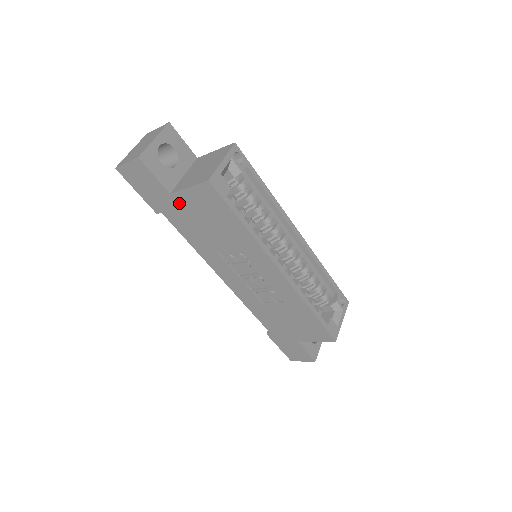
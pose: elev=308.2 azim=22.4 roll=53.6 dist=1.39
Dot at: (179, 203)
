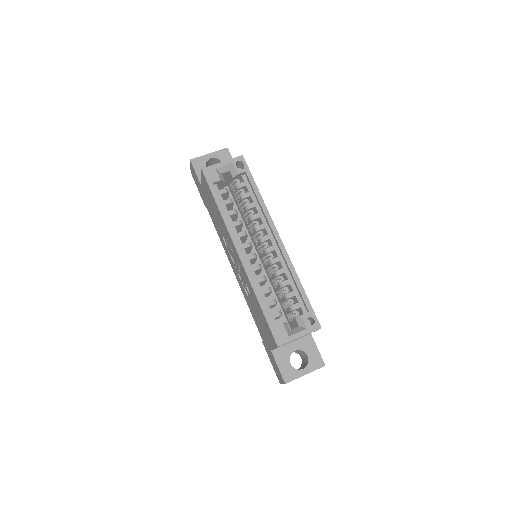
Dot at: (205, 194)
